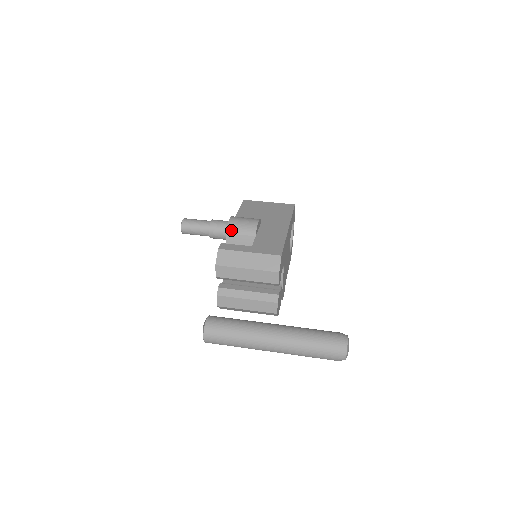
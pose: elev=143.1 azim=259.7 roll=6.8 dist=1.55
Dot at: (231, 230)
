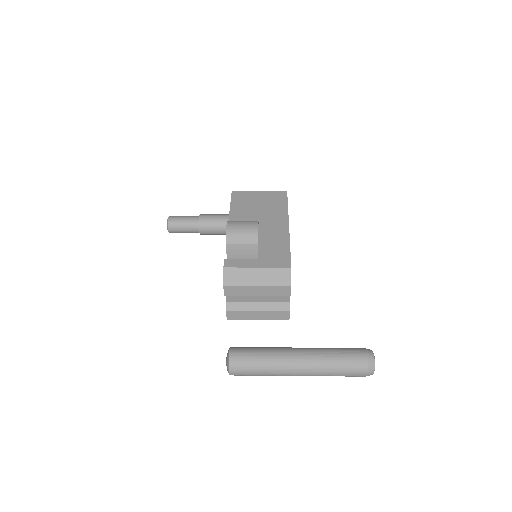
Dot at: (231, 240)
